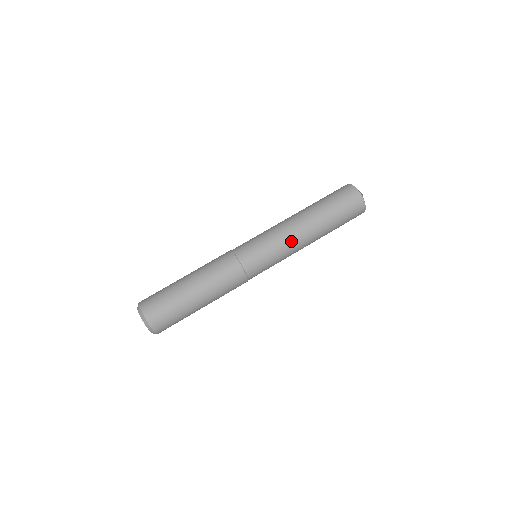
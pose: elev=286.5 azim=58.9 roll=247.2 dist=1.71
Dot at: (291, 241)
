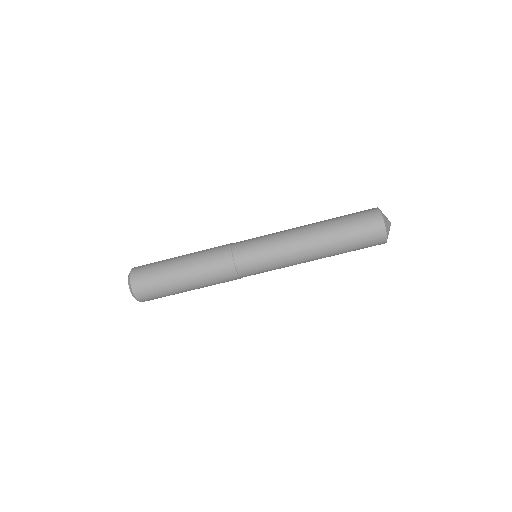
Dot at: (291, 247)
